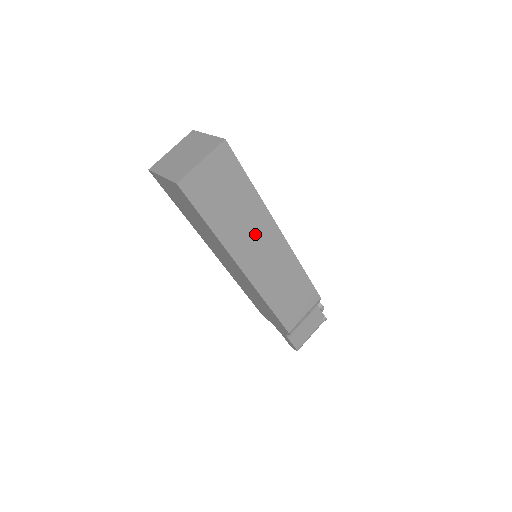
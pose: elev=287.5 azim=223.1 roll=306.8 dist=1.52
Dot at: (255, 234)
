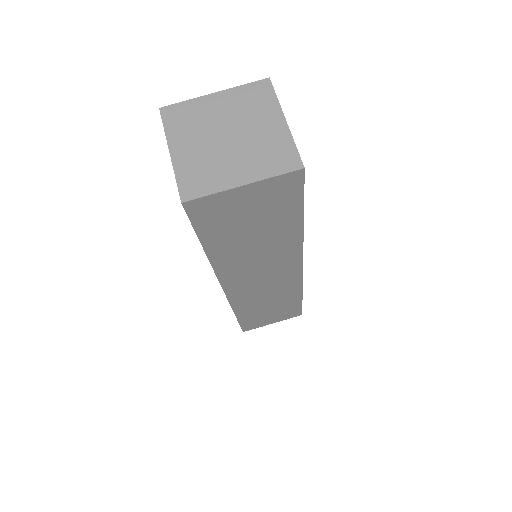
Dot at: (266, 265)
